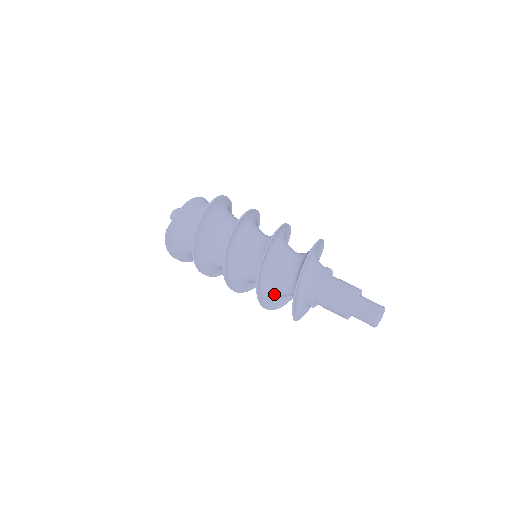
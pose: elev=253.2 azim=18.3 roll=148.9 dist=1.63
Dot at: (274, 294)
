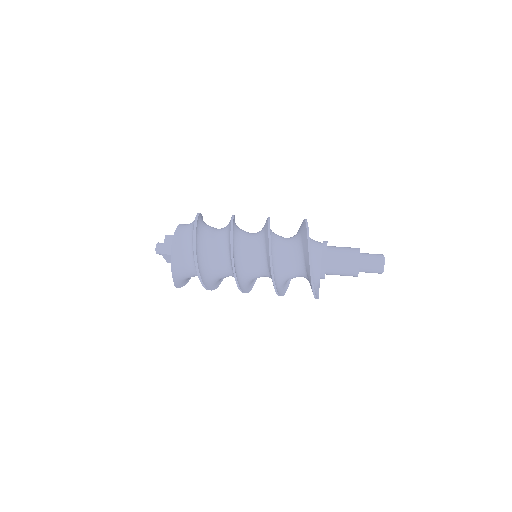
Dot at: occluded
